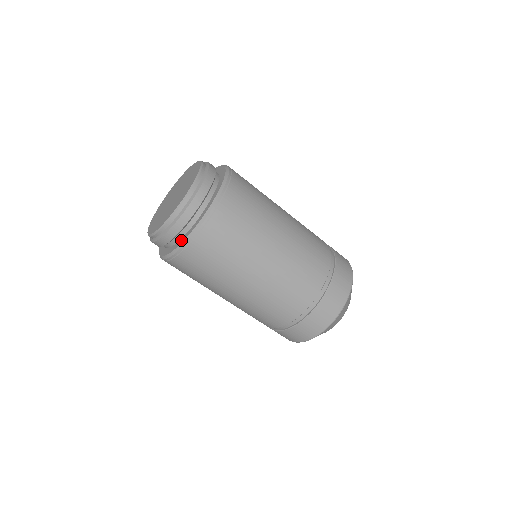
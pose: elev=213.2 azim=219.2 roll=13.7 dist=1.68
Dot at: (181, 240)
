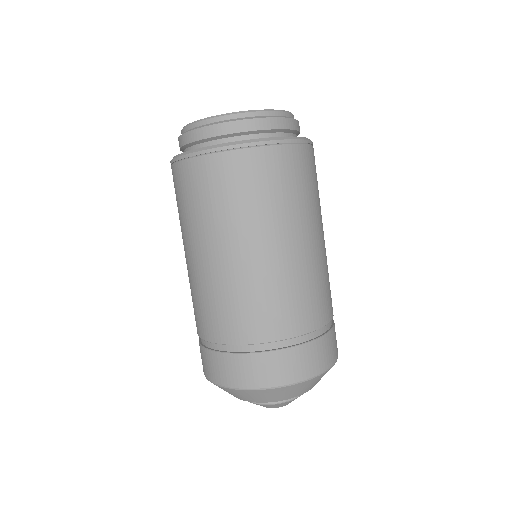
Dot at: occluded
